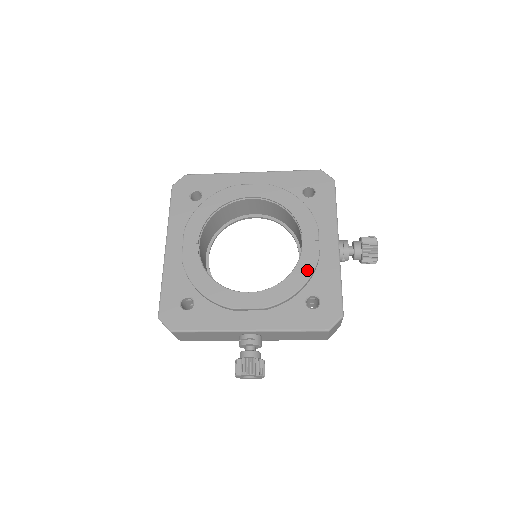
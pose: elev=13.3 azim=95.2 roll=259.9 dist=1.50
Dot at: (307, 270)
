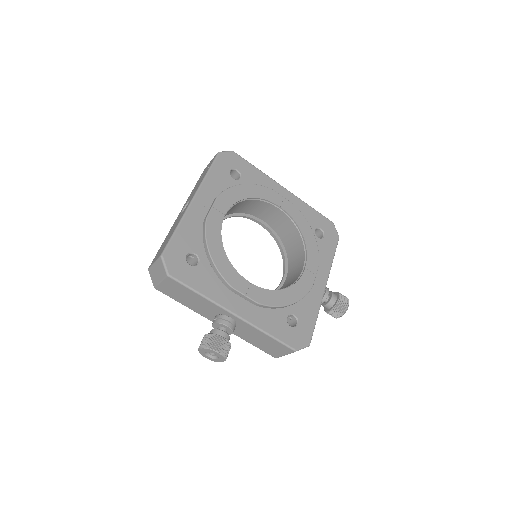
Dot at: (300, 293)
